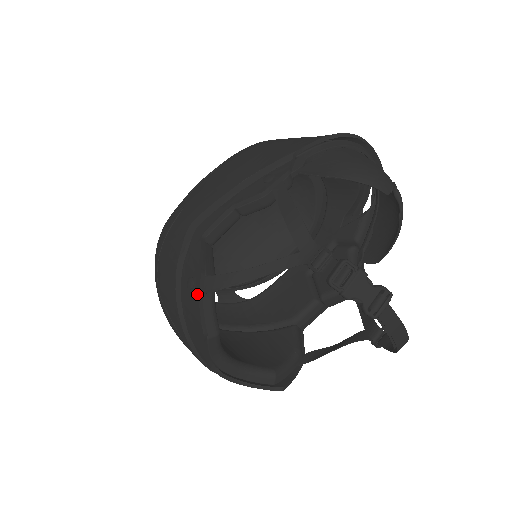
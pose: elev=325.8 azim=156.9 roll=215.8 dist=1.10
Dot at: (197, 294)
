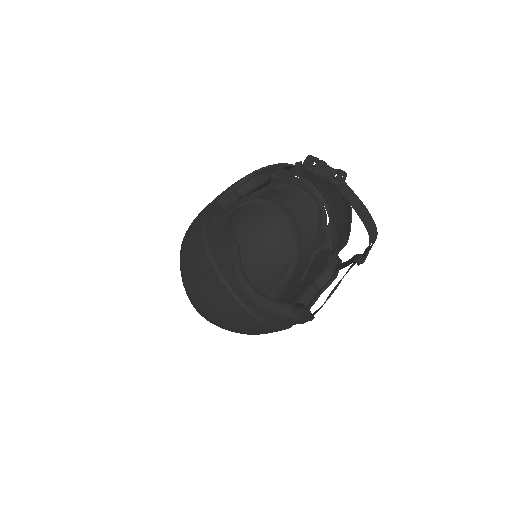
Dot at: (219, 216)
